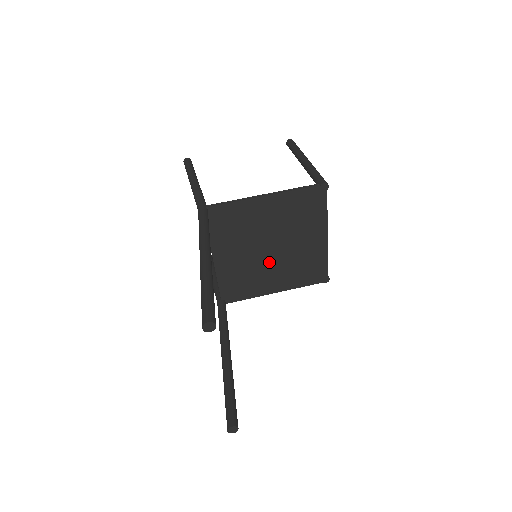
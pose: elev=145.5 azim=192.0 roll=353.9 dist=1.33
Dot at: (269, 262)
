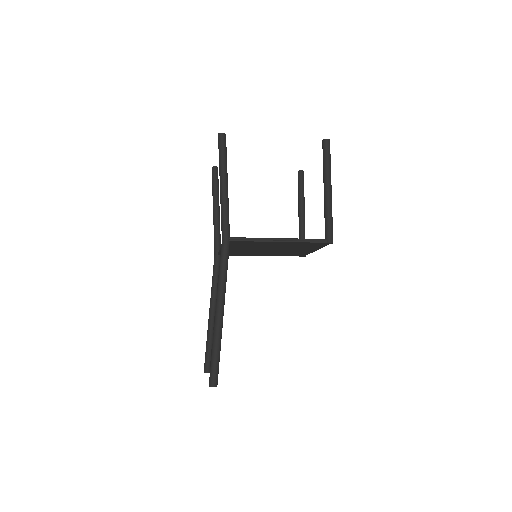
Dot at: (265, 251)
